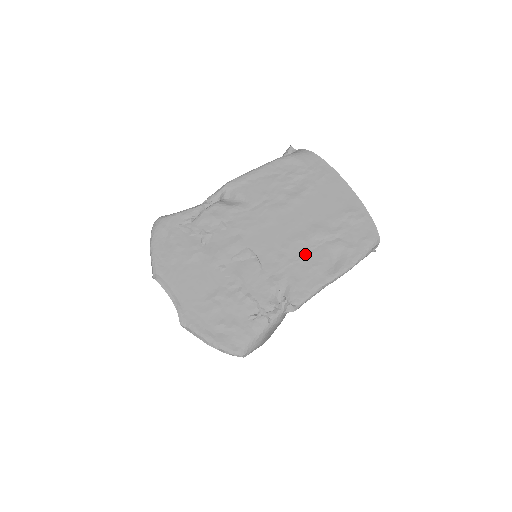
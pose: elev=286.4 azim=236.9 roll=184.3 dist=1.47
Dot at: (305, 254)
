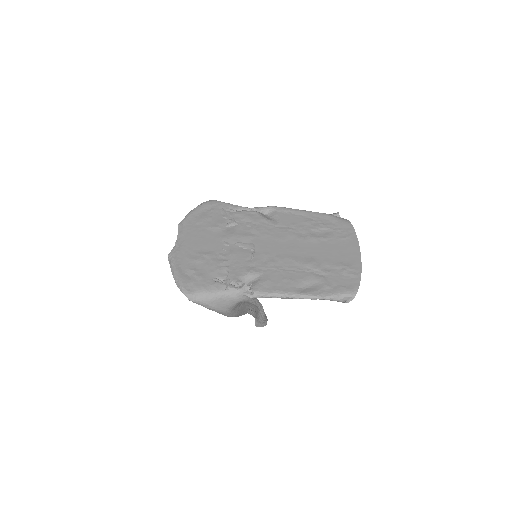
Dot at: (290, 270)
